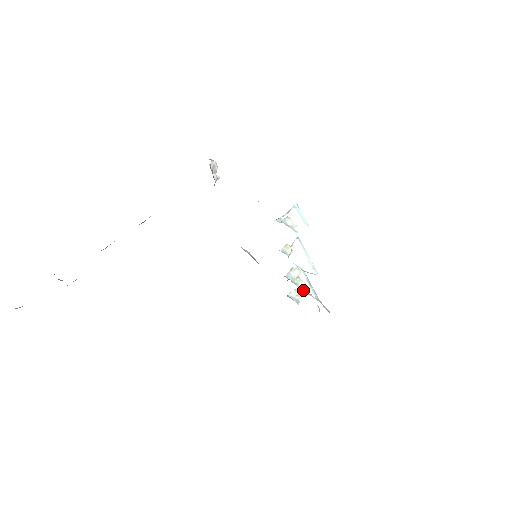
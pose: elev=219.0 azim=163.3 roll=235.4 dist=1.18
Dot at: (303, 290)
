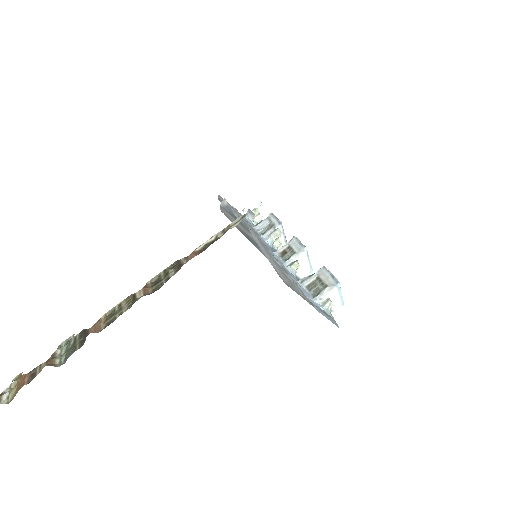
Dot at: occluded
